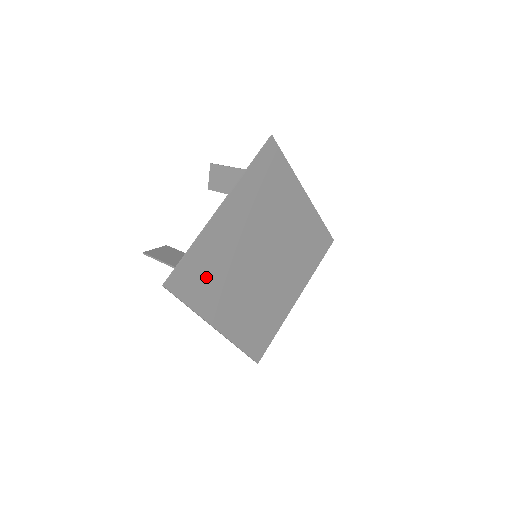
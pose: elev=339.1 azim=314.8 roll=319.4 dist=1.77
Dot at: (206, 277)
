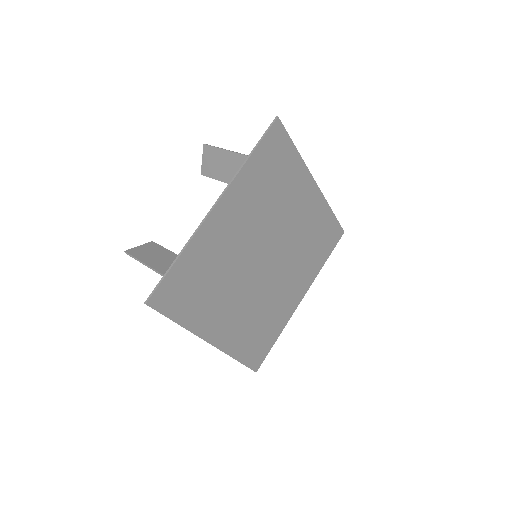
Dot at: (197, 288)
